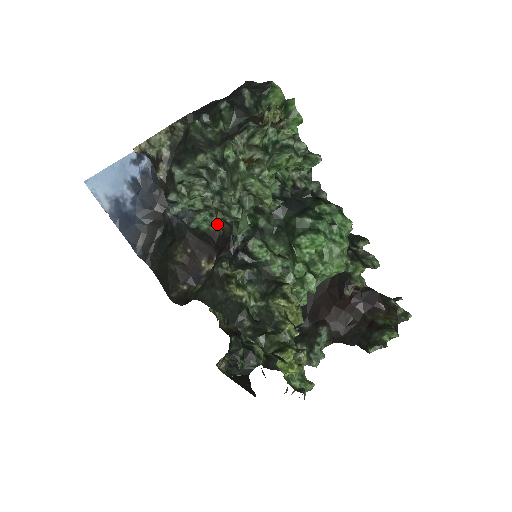
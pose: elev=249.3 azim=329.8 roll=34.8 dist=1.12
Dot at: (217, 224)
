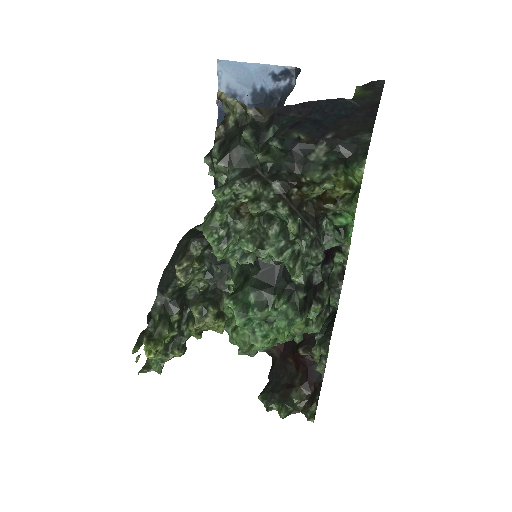
Dot at: occluded
